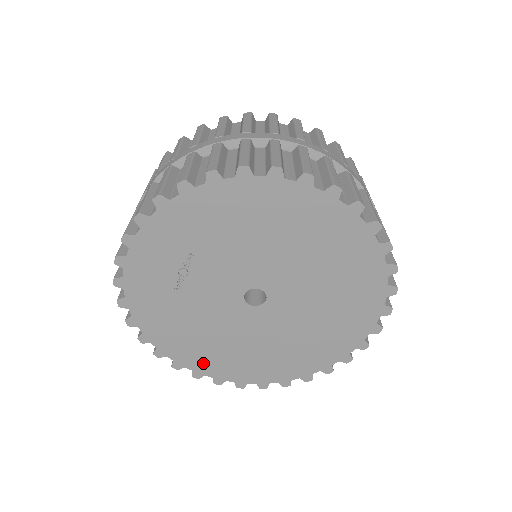
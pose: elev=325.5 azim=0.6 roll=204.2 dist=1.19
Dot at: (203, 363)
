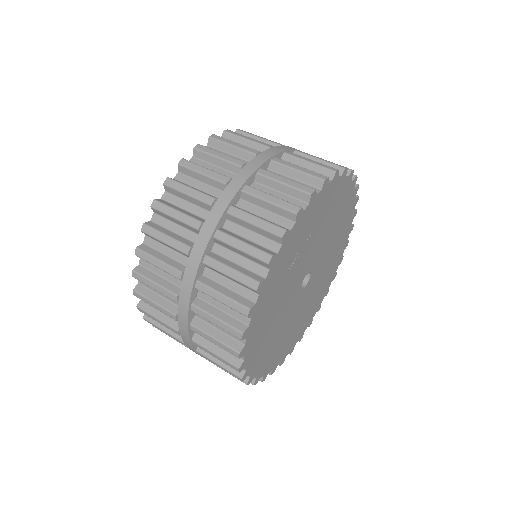
Dot at: (255, 358)
